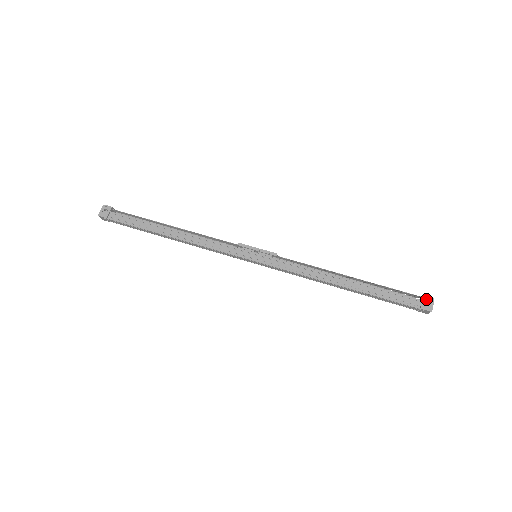
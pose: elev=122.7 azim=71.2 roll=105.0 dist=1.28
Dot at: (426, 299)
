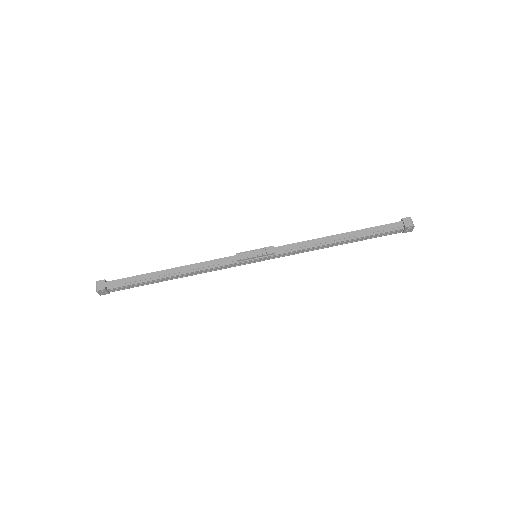
Dot at: (408, 228)
